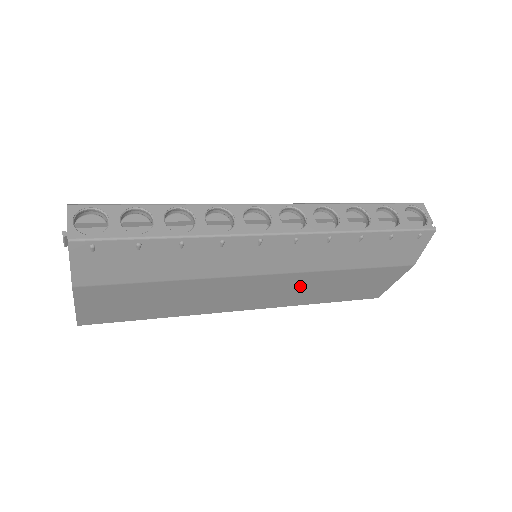
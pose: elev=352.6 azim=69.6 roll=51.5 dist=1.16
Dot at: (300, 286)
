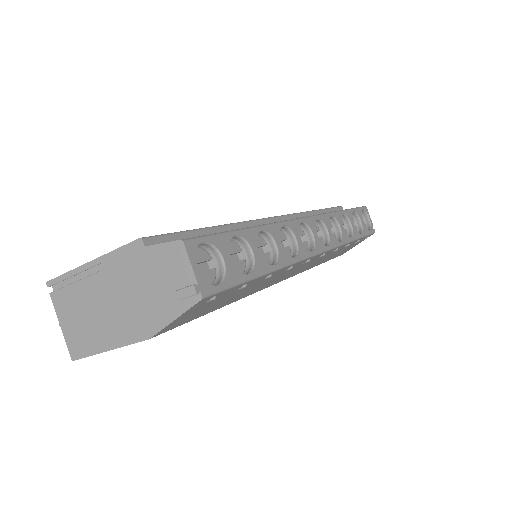
Dot at: occluded
